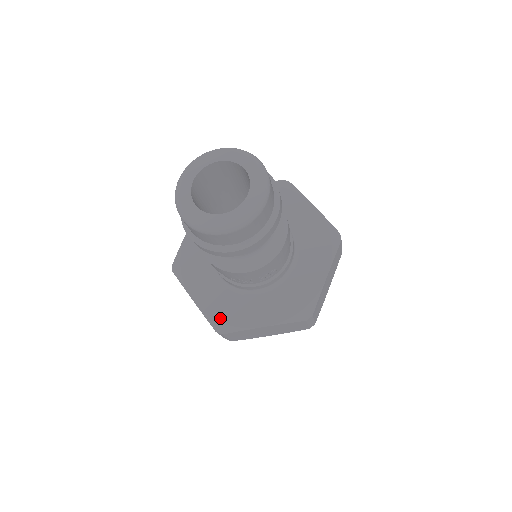
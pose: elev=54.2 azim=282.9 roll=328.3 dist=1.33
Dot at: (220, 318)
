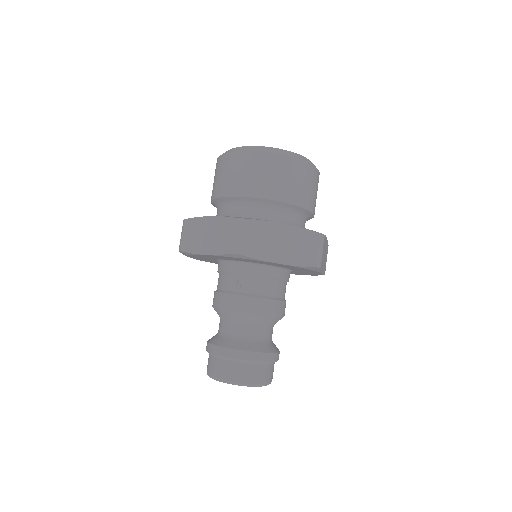
Dot at: occluded
